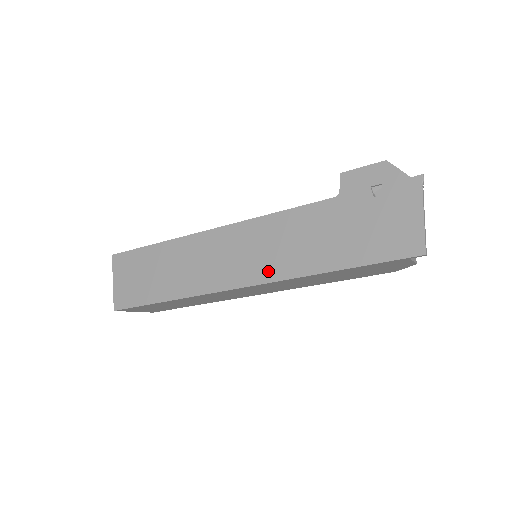
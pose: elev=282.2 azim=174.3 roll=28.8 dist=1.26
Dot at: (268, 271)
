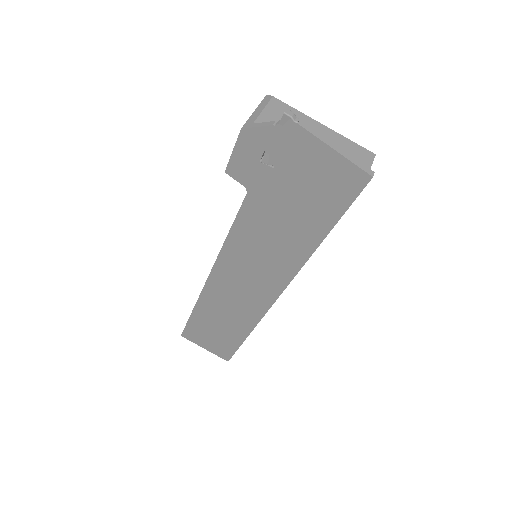
Dot at: (277, 279)
